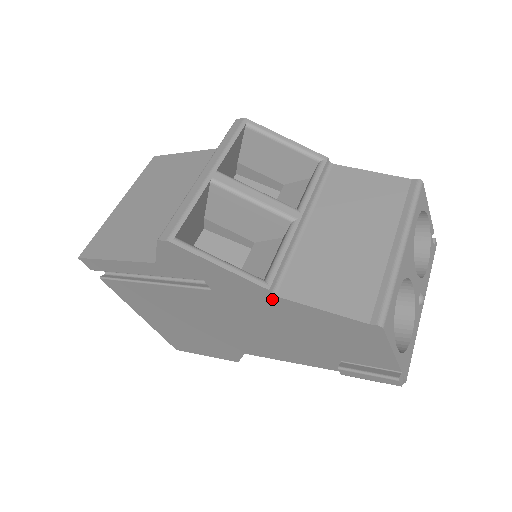
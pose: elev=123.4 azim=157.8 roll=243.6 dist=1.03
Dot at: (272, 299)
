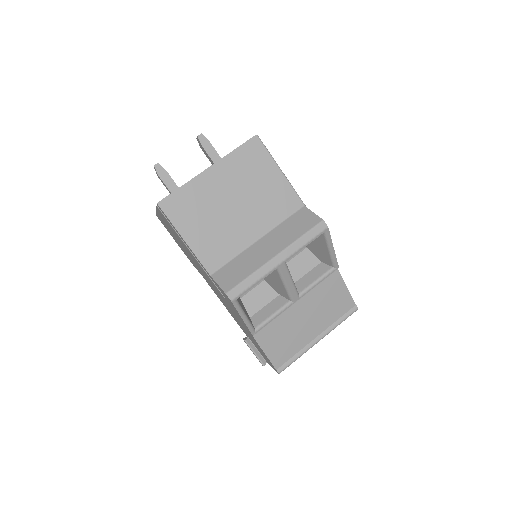
Dot at: occluded
